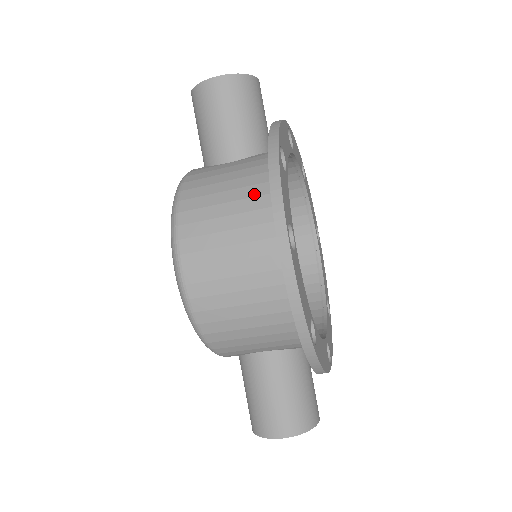
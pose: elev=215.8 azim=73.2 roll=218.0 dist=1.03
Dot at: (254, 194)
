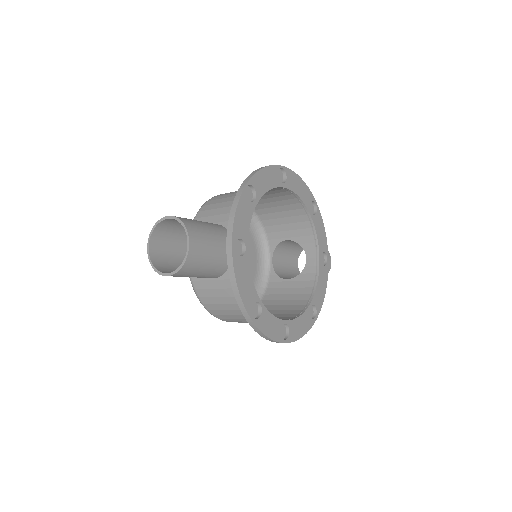
Dot at: occluded
